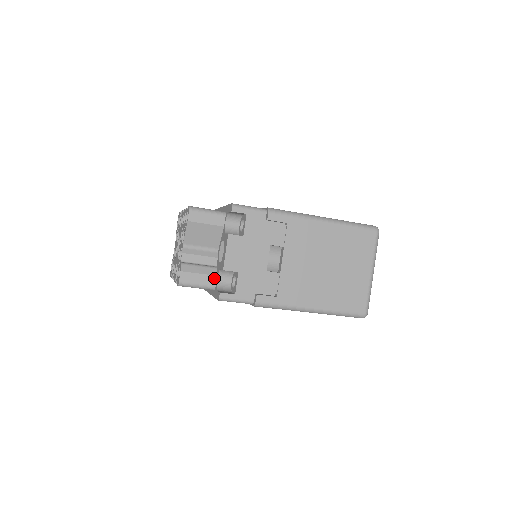
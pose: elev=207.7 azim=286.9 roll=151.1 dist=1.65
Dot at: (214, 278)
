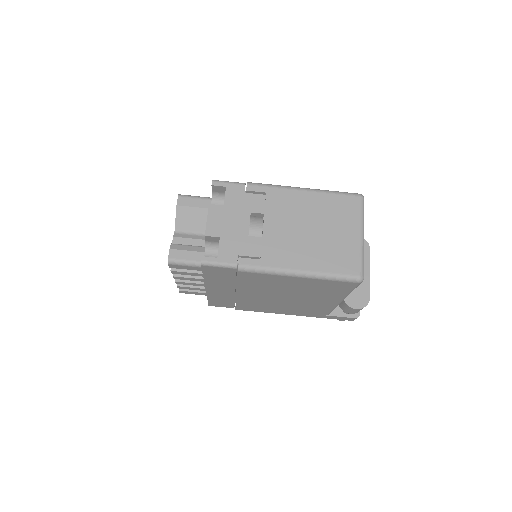
Dot at: (202, 254)
